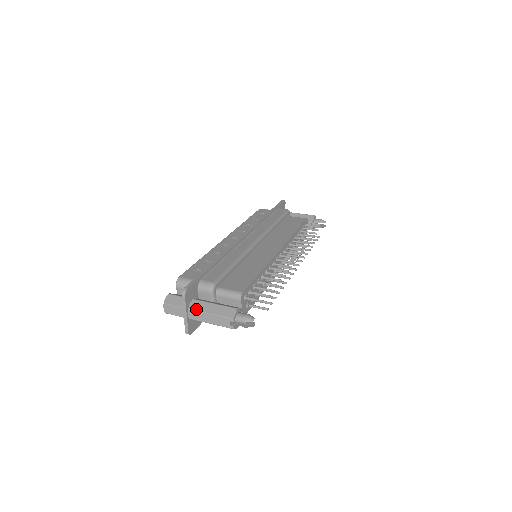
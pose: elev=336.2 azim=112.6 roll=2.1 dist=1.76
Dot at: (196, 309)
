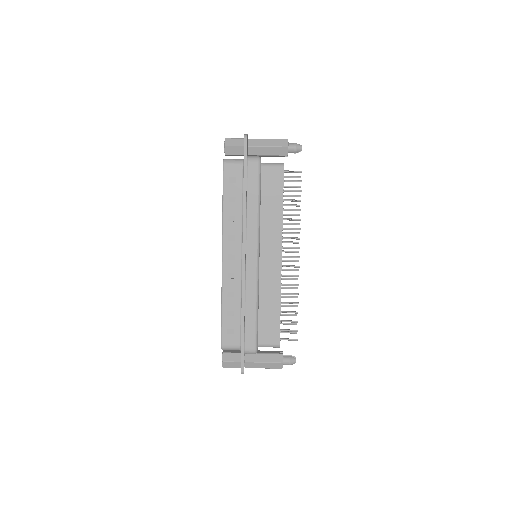
Dot at: occluded
